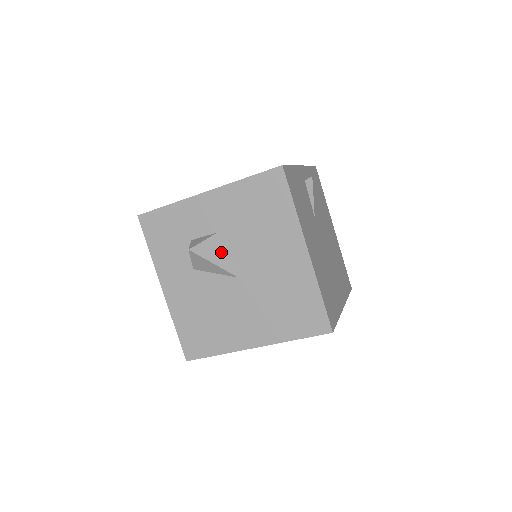
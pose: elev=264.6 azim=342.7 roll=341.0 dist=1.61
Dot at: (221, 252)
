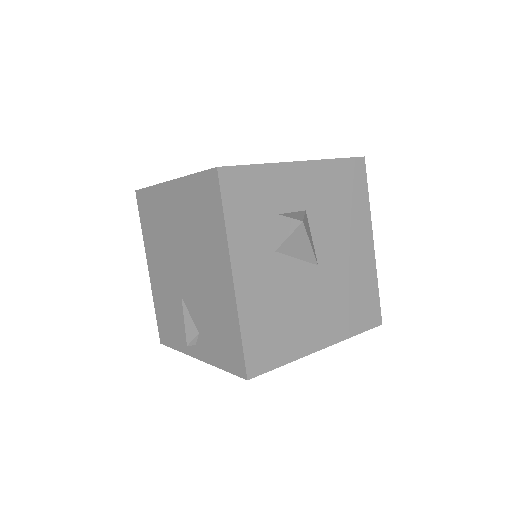
Dot at: (310, 233)
